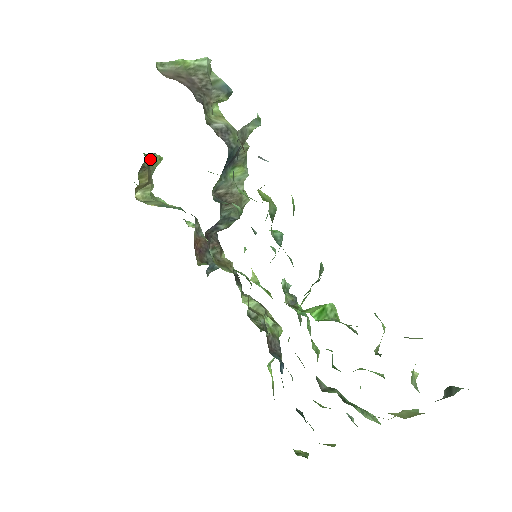
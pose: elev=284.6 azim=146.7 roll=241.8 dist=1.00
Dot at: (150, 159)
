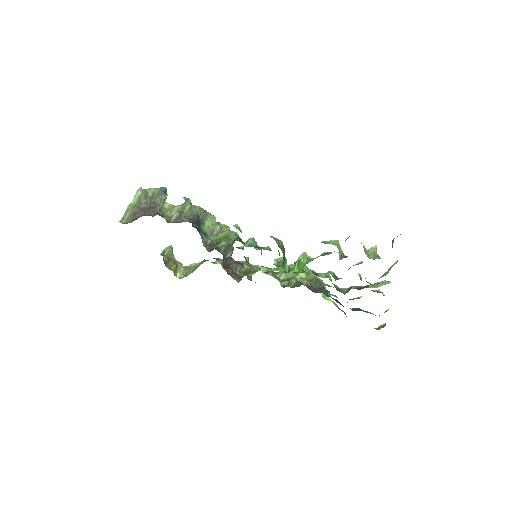
Dot at: (166, 254)
